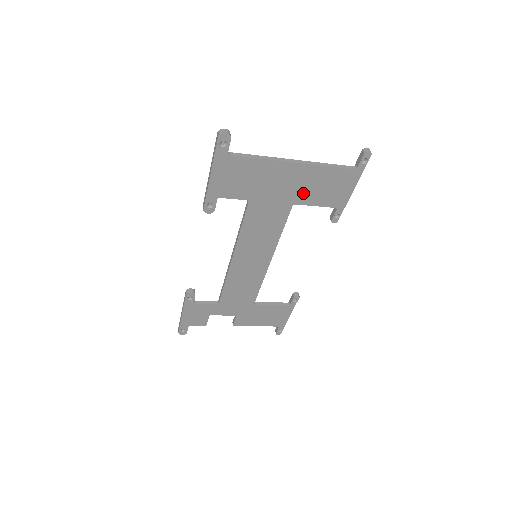
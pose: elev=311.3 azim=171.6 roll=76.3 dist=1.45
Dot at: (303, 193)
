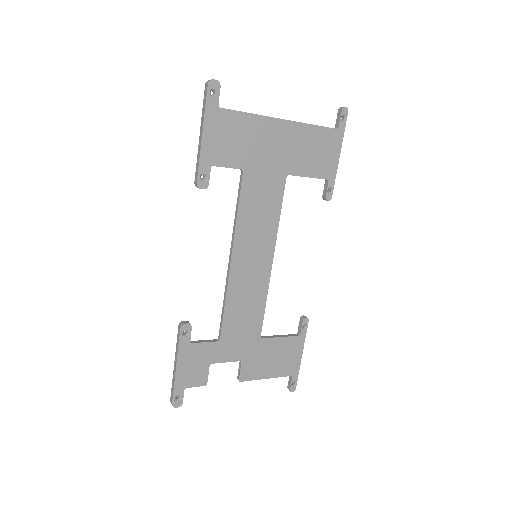
Dot at: (294, 160)
